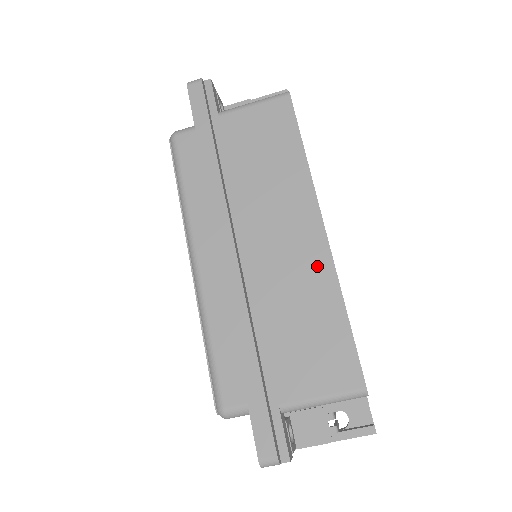
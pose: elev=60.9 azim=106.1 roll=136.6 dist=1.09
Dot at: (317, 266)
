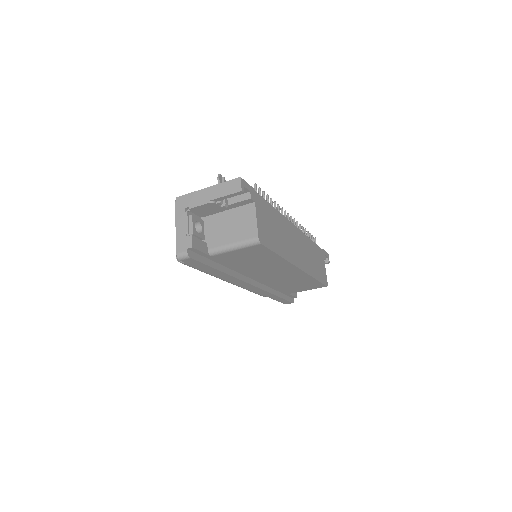
Dot at: (298, 276)
